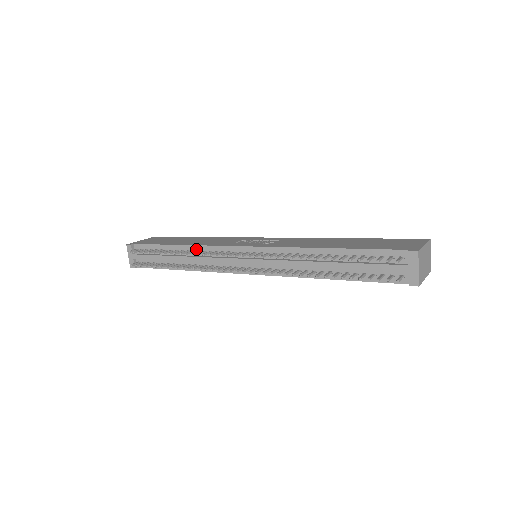
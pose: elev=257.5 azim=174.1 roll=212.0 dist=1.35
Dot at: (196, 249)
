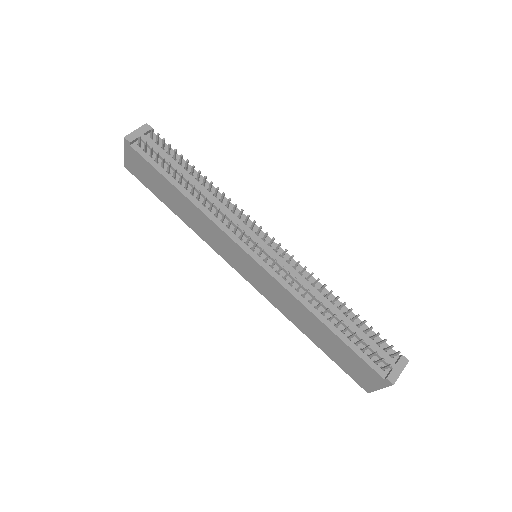
Dot at: (220, 197)
